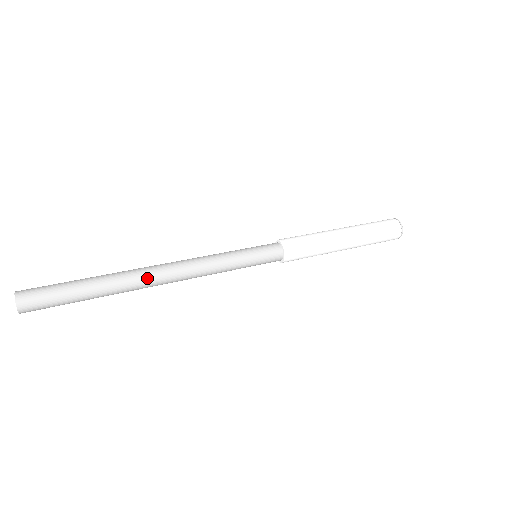
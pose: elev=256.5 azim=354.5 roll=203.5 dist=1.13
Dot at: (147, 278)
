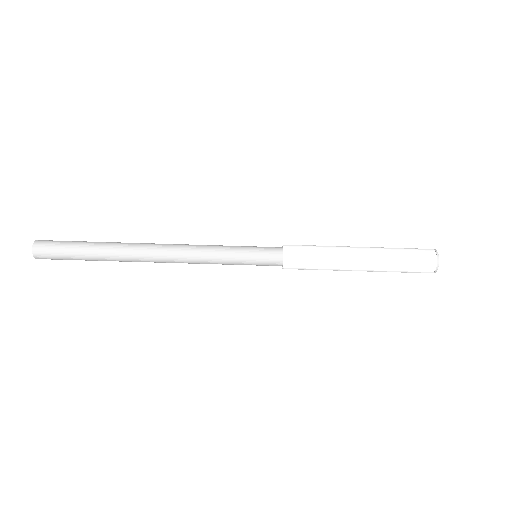
Dot at: (142, 257)
